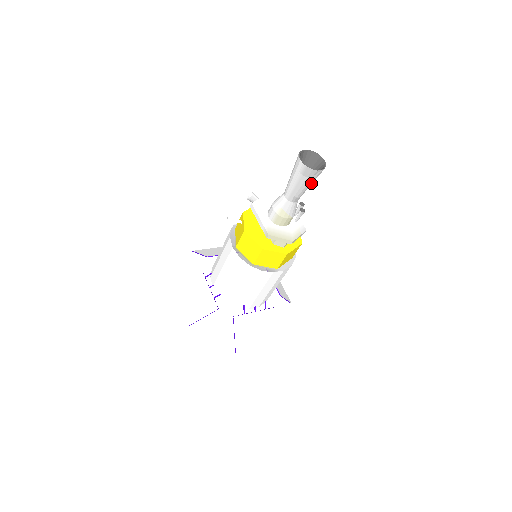
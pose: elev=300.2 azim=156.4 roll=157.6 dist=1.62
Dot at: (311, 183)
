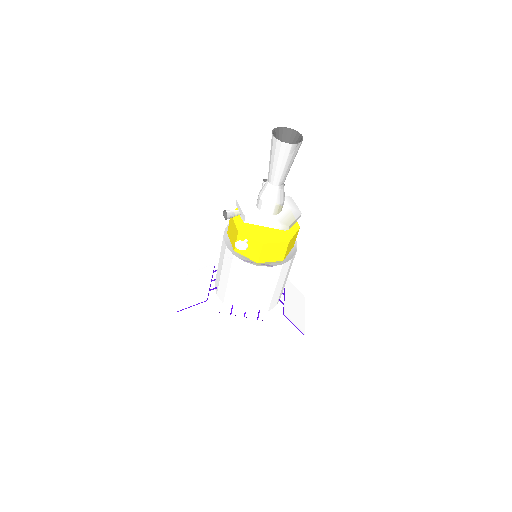
Dot at: occluded
